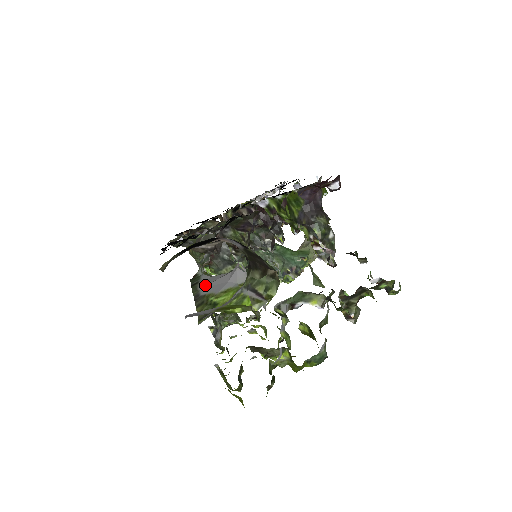
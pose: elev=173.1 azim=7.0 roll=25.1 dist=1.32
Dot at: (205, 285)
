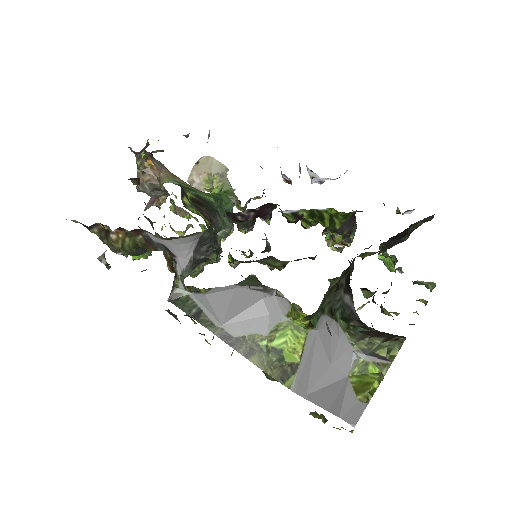
Dot at: (222, 317)
